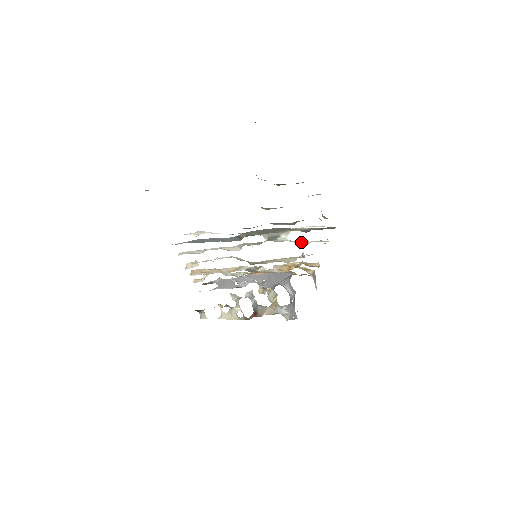
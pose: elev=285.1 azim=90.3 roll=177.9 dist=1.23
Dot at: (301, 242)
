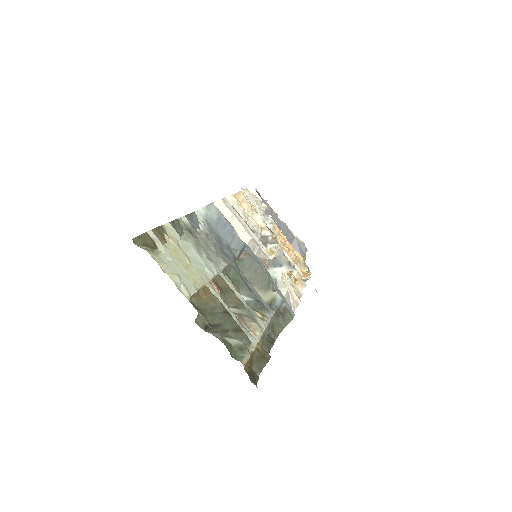
Dot at: (283, 288)
